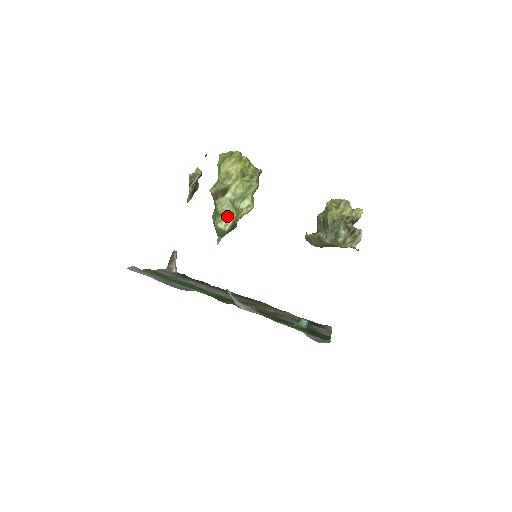
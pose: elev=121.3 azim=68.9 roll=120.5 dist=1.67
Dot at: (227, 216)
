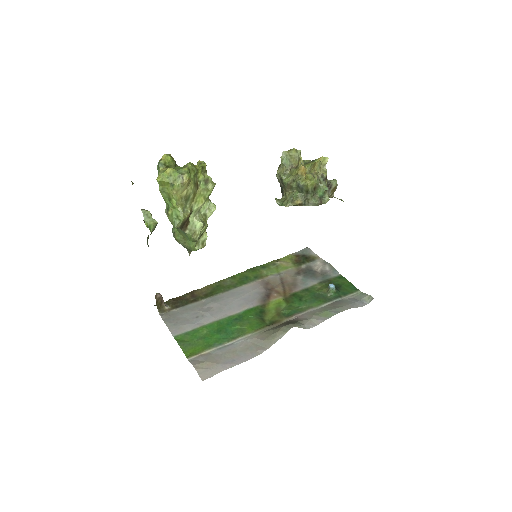
Dot at: (201, 235)
